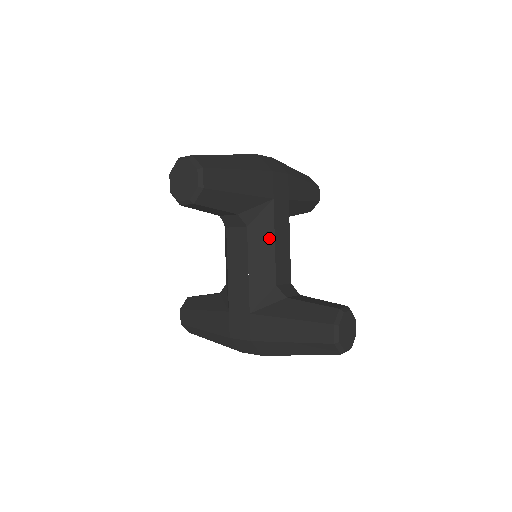
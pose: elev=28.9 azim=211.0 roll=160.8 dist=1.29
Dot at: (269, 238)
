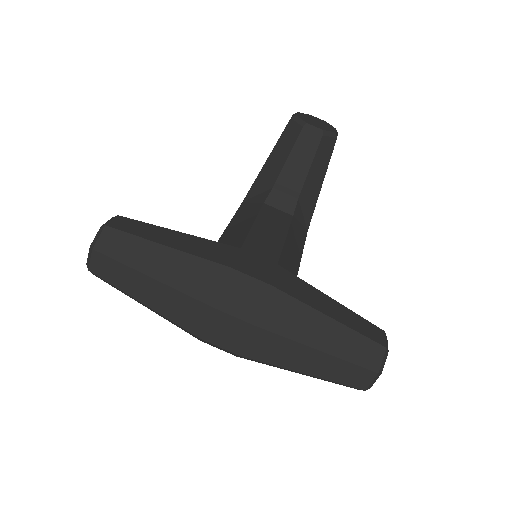
Dot at: (301, 244)
